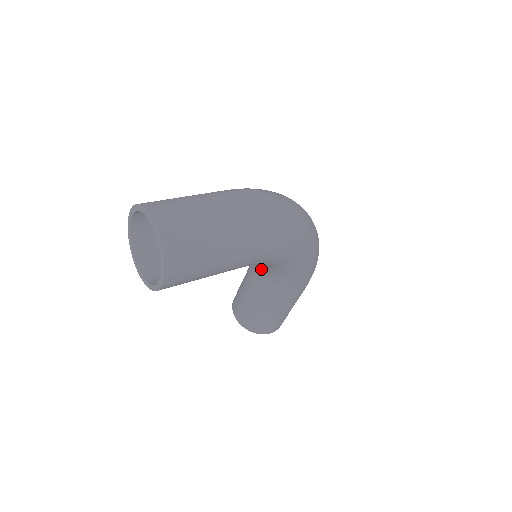
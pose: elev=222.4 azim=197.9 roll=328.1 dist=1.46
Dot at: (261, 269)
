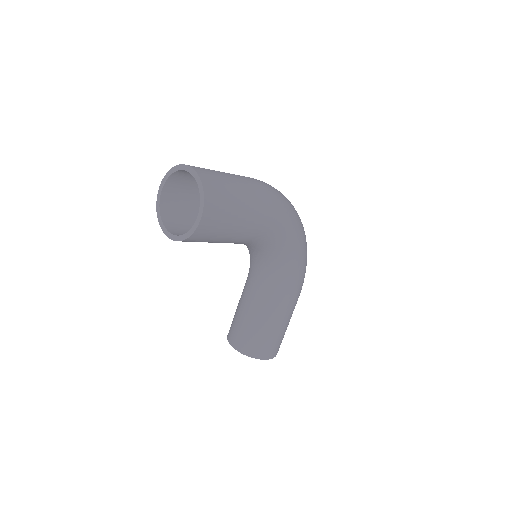
Dot at: (260, 274)
